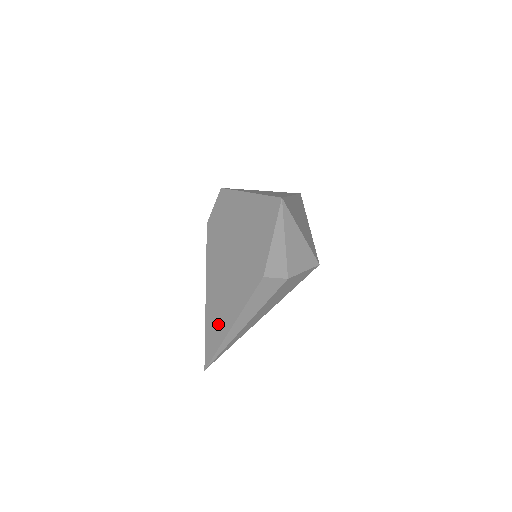
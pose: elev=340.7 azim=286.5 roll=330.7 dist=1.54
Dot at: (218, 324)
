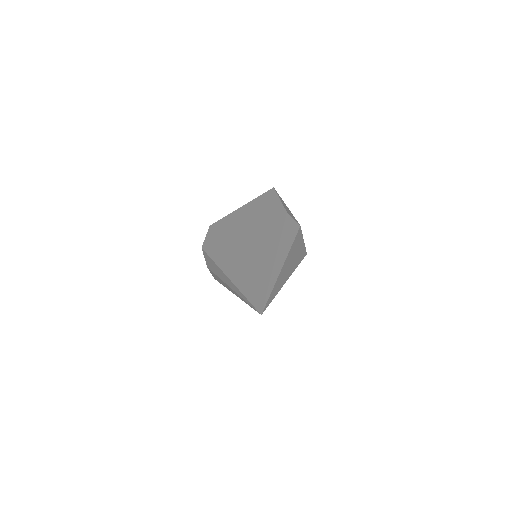
Dot at: (257, 270)
